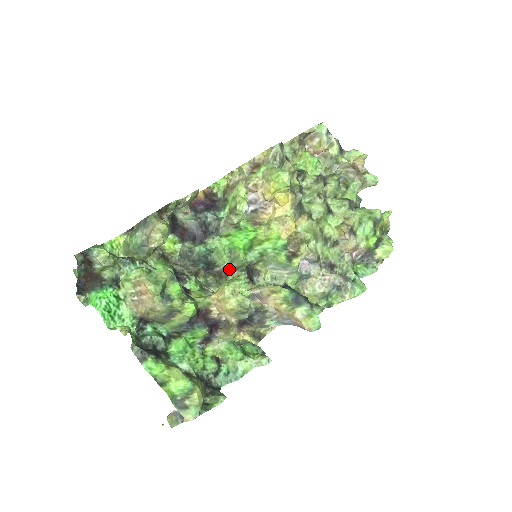
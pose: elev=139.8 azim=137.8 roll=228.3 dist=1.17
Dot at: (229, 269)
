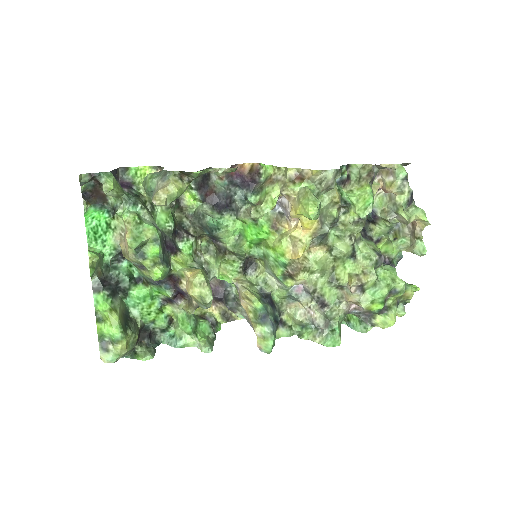
Dot at: (229, 251)
